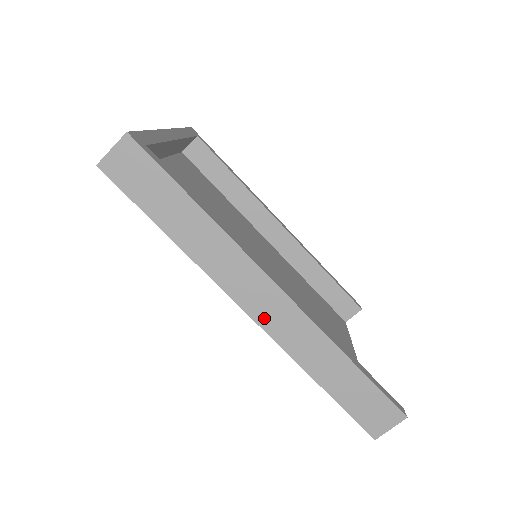
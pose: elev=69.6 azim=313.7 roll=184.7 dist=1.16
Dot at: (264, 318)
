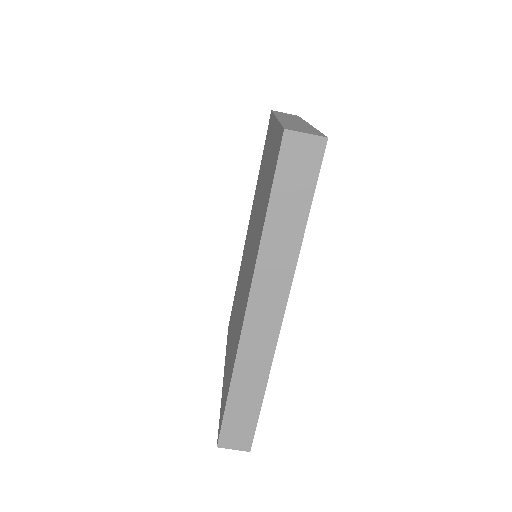
Dot at: (252, 324)
